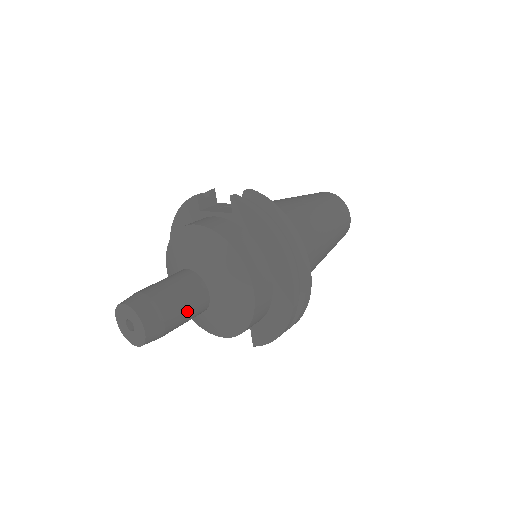
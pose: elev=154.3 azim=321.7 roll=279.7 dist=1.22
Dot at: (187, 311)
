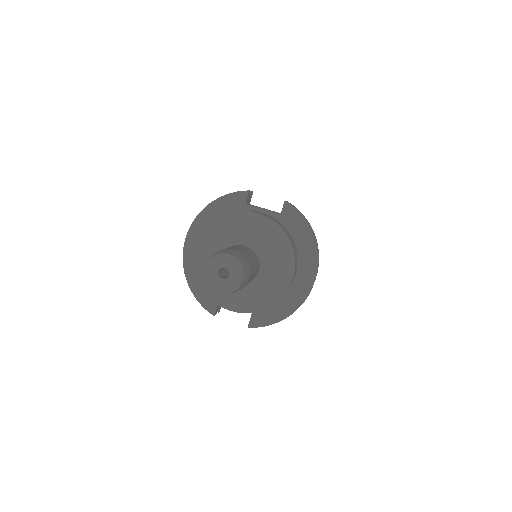
Dot at: (253, 277)
